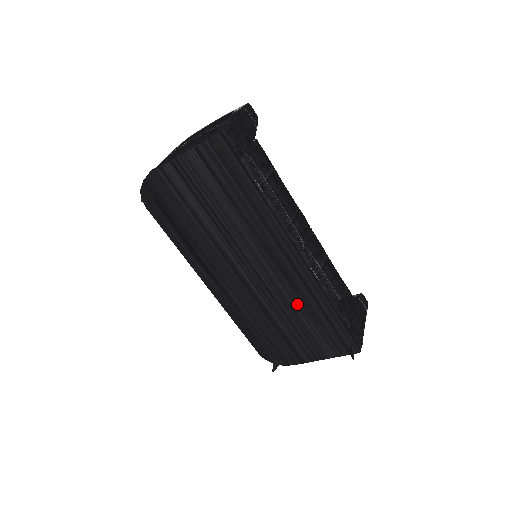
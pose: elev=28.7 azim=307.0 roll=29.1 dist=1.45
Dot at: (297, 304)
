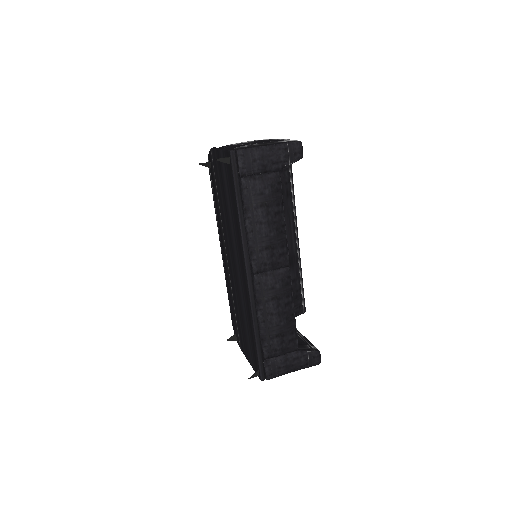
Dot at: (244, 309)
